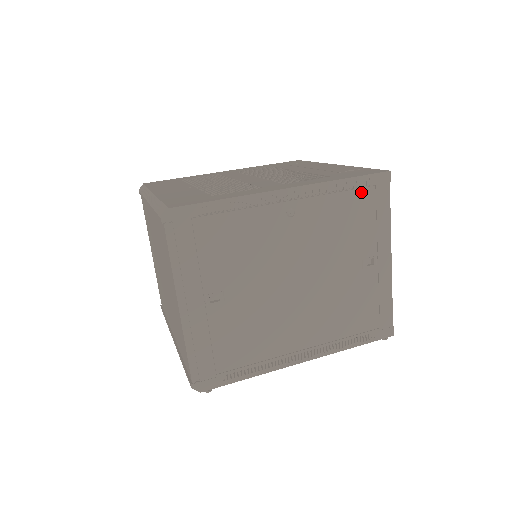
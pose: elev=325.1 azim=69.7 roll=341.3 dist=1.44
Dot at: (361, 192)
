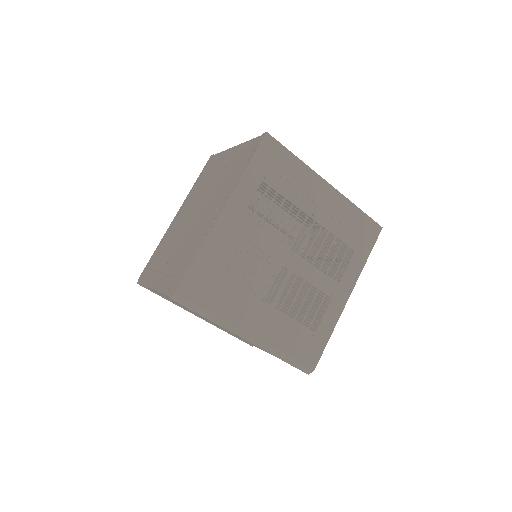
Dot at: occluded
